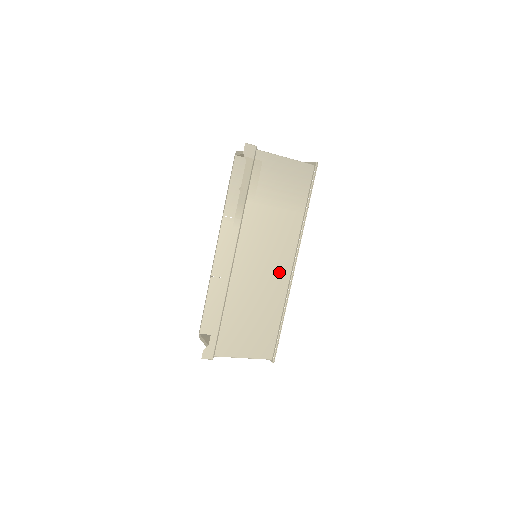
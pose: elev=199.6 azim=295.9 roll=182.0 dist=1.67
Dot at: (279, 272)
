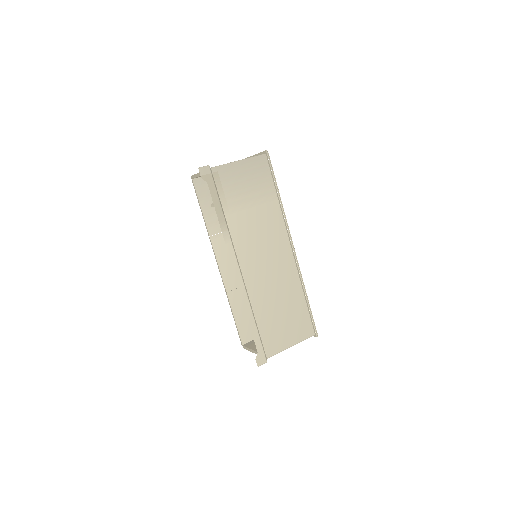
Dot at: (283, 260)
